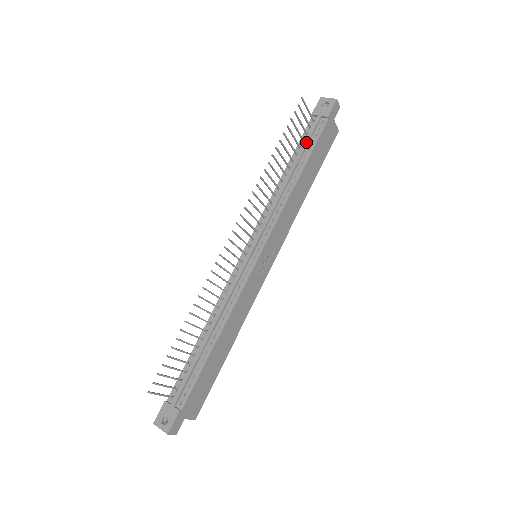
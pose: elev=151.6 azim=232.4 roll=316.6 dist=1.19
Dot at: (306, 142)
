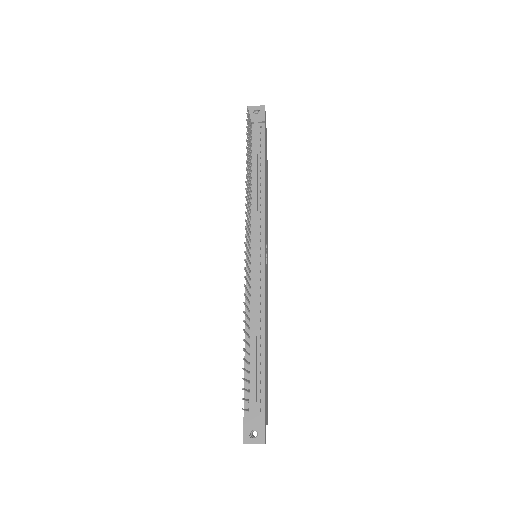
Dot at: (256, 146)
